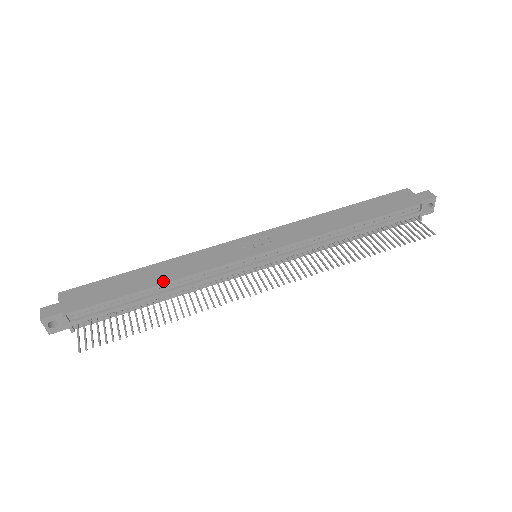
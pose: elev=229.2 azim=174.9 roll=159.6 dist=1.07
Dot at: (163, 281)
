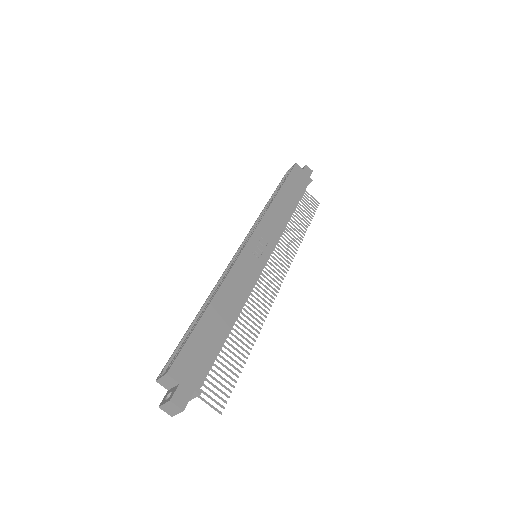
Dot at: (236, 314)
